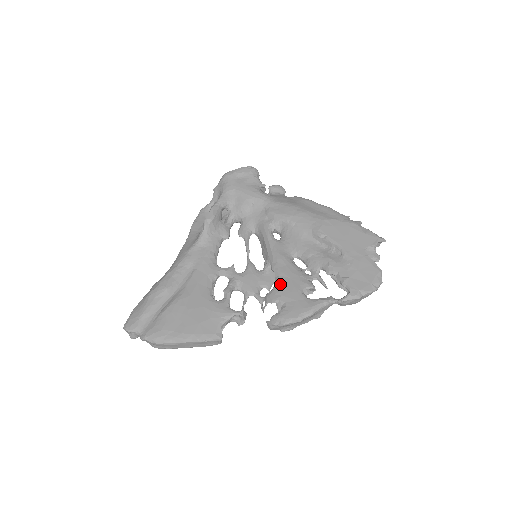
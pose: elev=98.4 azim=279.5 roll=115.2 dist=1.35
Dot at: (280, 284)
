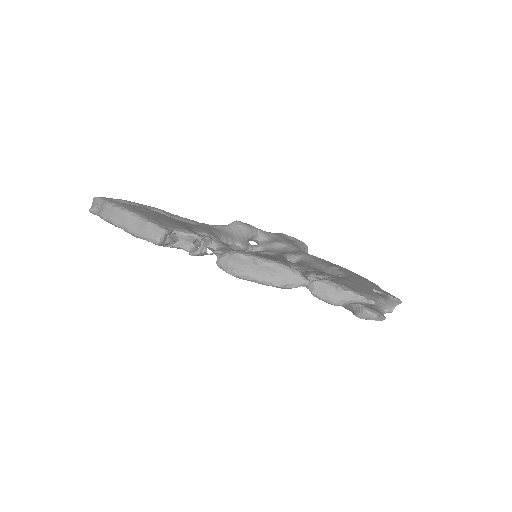
Dot at: occluded
